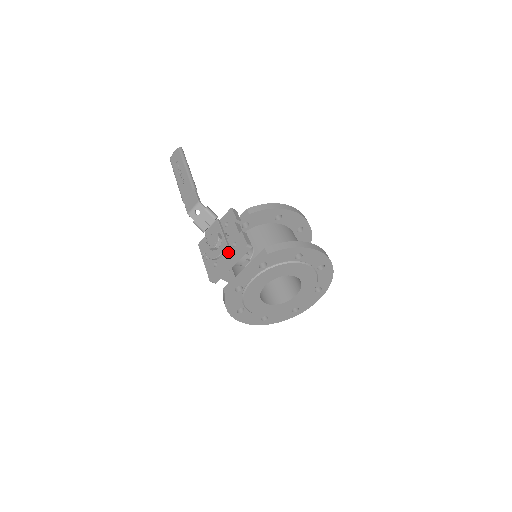
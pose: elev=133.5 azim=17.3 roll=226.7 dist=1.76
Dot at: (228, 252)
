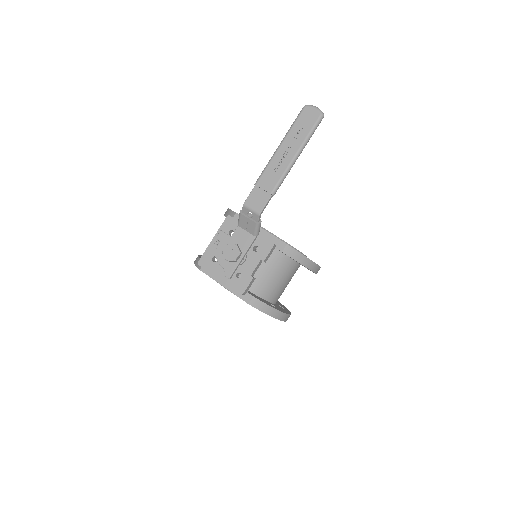
Dot at: (228, 278)
